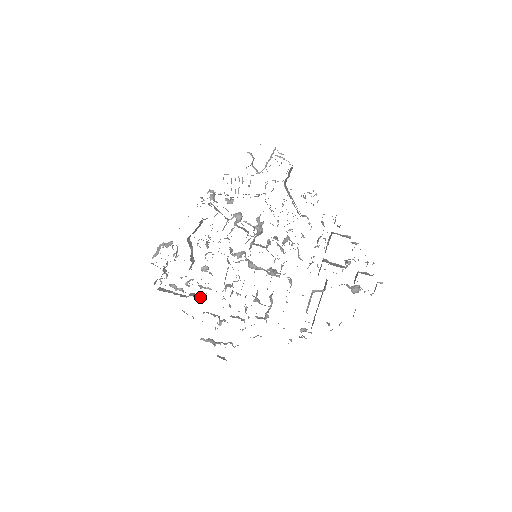
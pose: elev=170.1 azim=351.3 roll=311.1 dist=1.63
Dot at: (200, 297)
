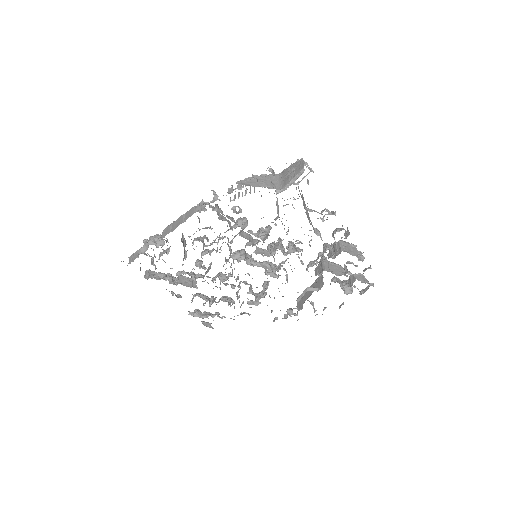
Dot at: (191, 284)
